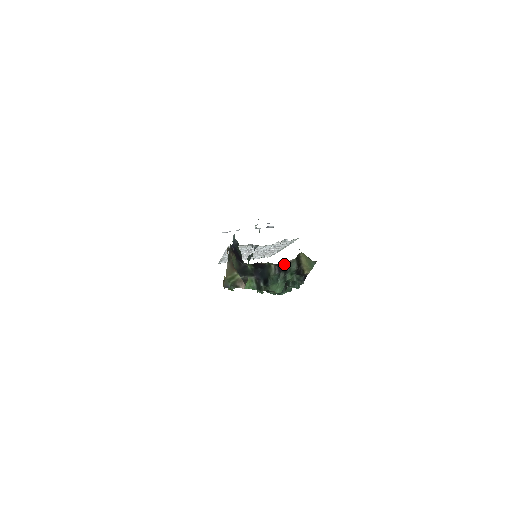
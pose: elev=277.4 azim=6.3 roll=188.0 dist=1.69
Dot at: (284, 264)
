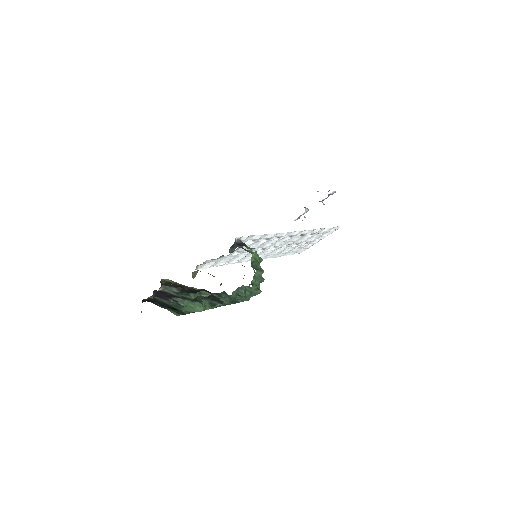
Dot at: (162, 293)
